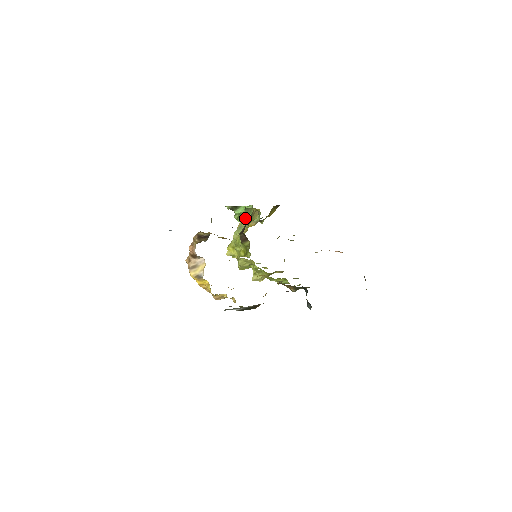
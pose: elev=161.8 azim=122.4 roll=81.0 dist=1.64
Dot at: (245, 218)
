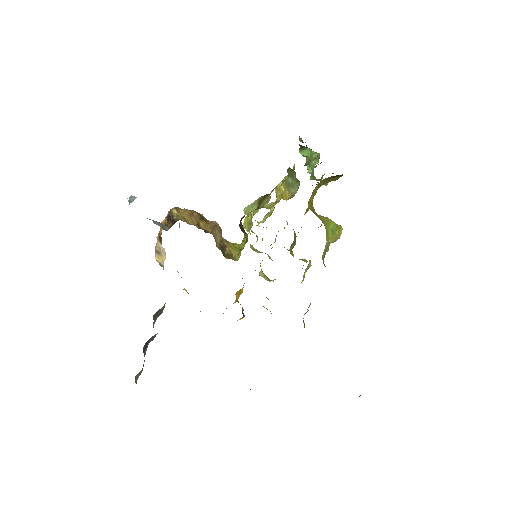
Dot at: (285, 180)
